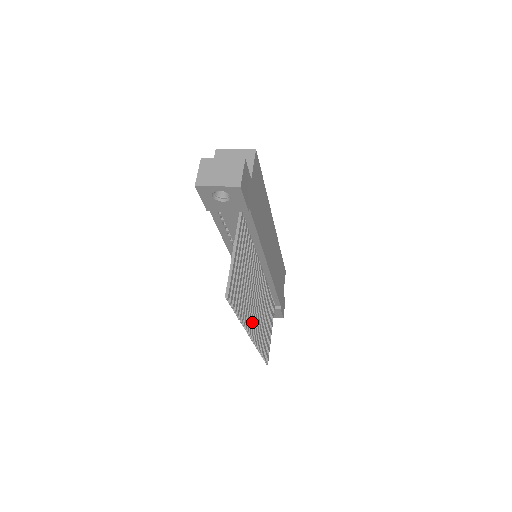
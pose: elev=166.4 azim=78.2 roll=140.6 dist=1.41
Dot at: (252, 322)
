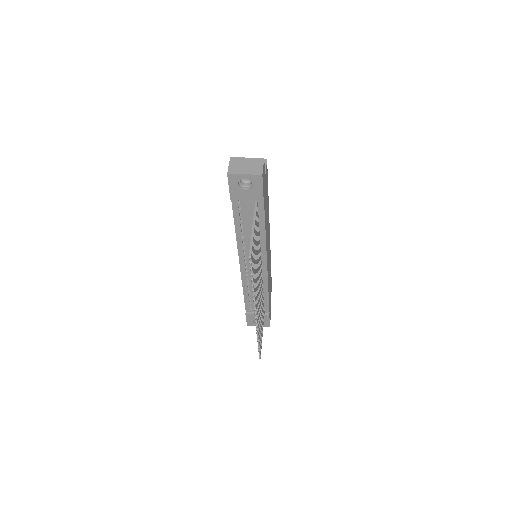
Dot at: occluded
